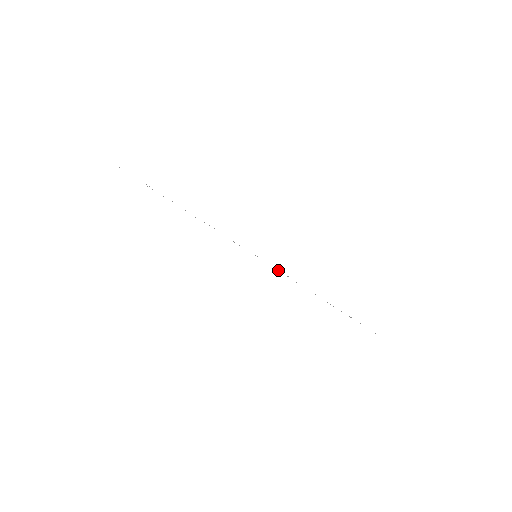
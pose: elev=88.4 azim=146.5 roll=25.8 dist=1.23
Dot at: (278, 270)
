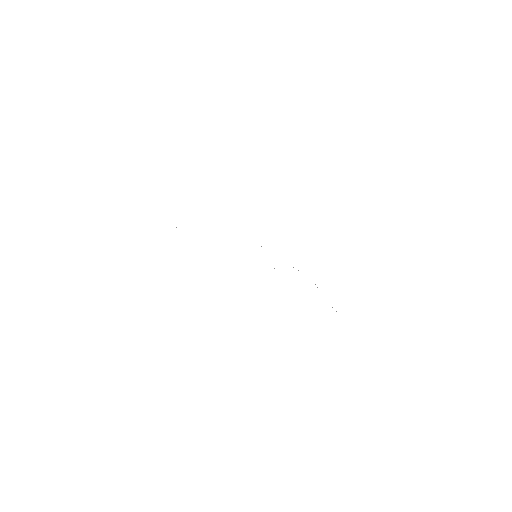
Dot at: occluded
